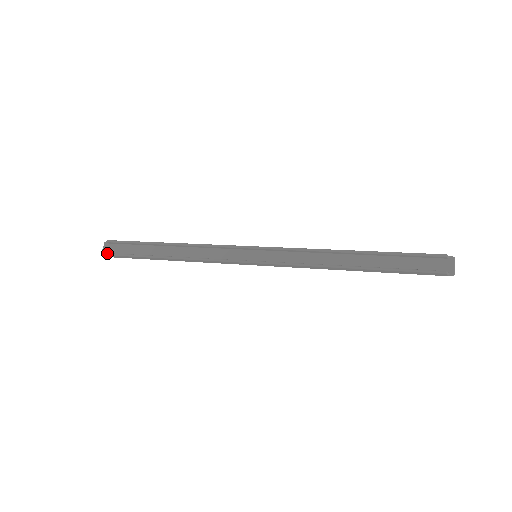
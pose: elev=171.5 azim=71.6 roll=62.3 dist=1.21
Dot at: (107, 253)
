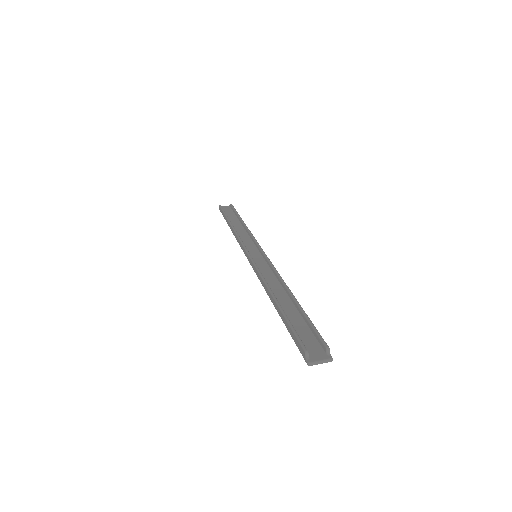
Dot at: occluded
